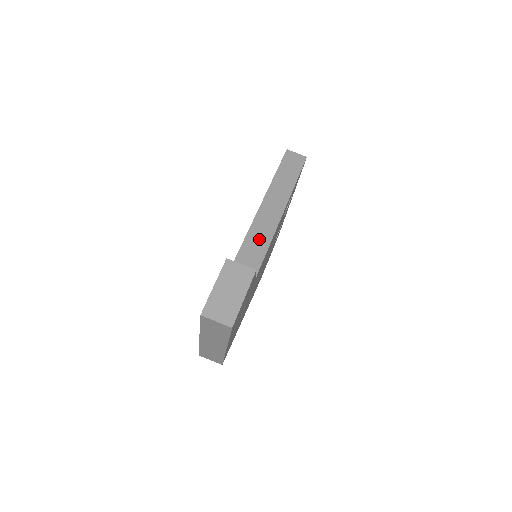
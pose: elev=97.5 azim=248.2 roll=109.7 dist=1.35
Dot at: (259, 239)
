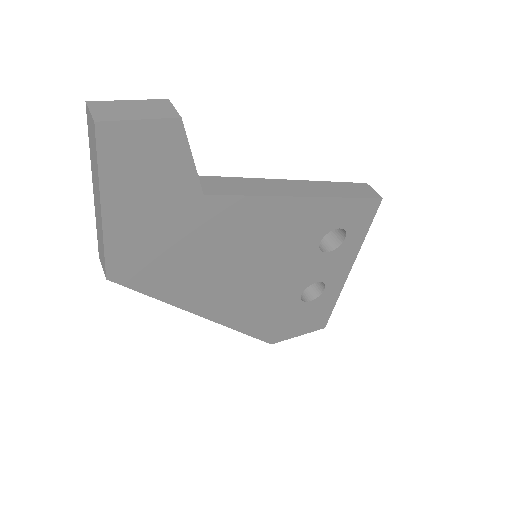
Dot at: (249, 187)
